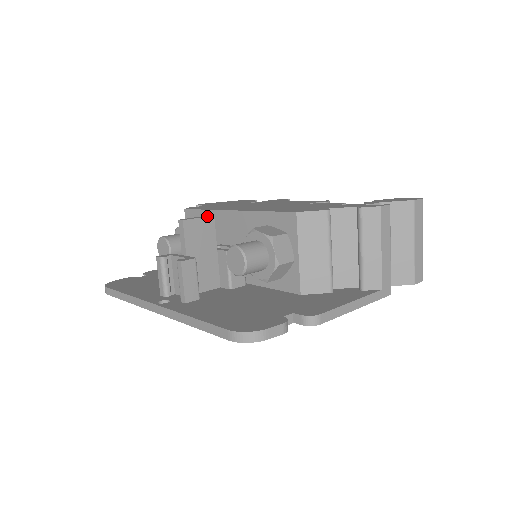
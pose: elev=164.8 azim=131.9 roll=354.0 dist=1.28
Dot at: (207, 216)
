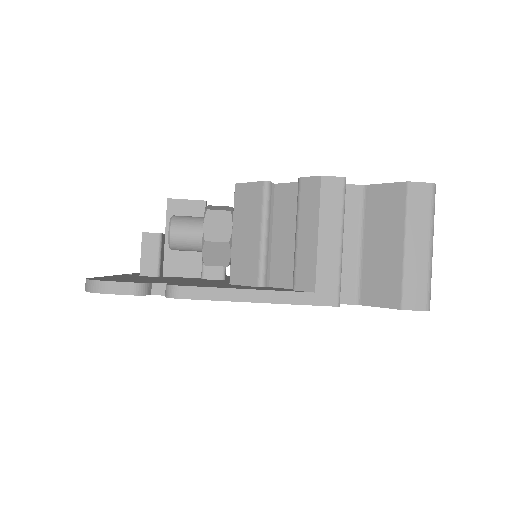
Dot at: (197, 200)
